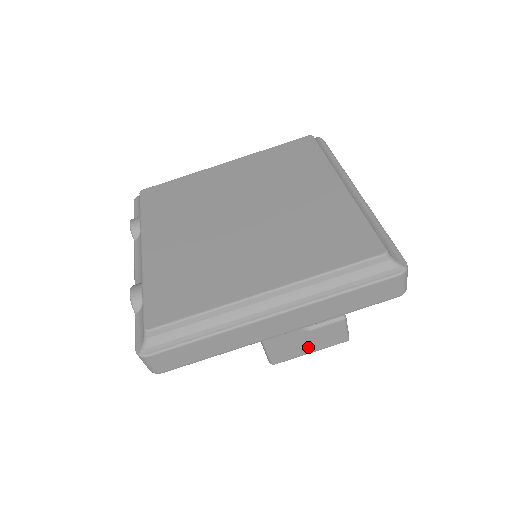
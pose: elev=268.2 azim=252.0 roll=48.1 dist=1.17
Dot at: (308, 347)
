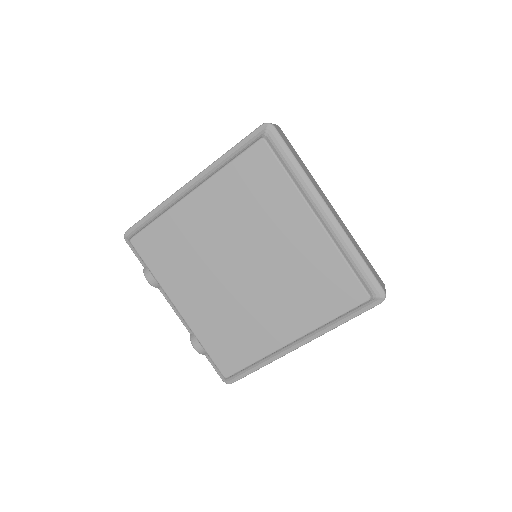
Dot at: occluded
